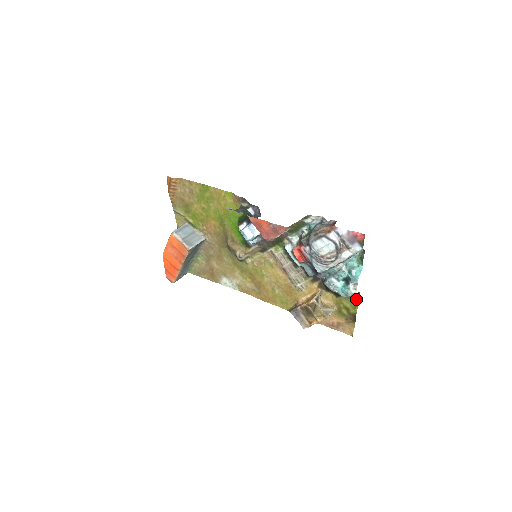
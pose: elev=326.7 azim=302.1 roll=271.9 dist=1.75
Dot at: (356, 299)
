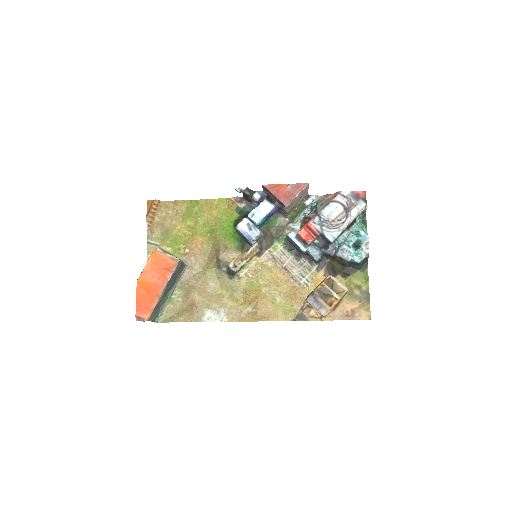
Dot at: (365, 272)
